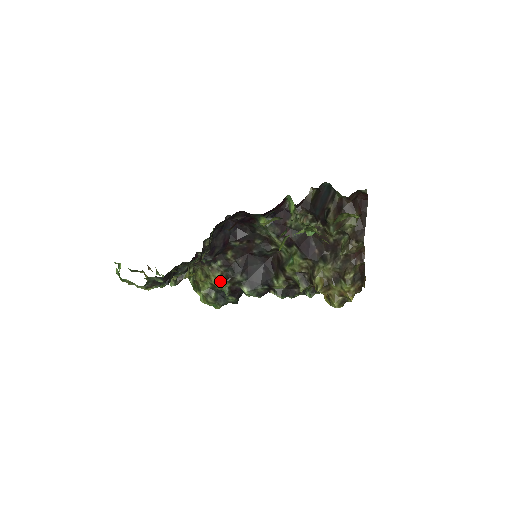
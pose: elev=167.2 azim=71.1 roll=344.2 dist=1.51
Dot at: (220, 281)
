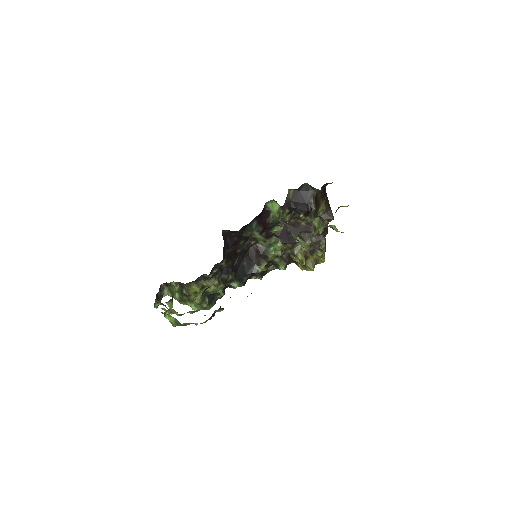
Dot at: (219, 287)
